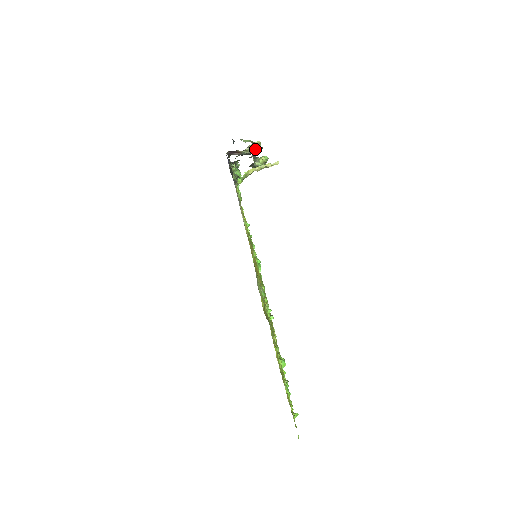
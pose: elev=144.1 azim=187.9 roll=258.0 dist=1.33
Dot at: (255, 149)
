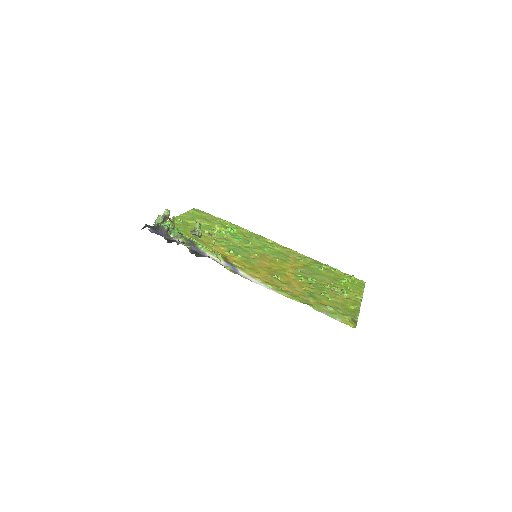
Dot at: (174, 220)
